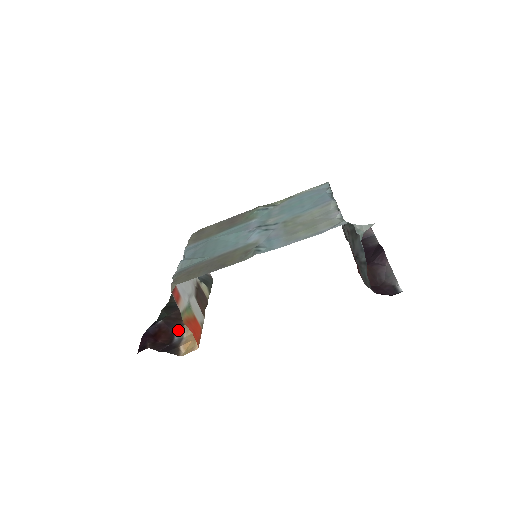
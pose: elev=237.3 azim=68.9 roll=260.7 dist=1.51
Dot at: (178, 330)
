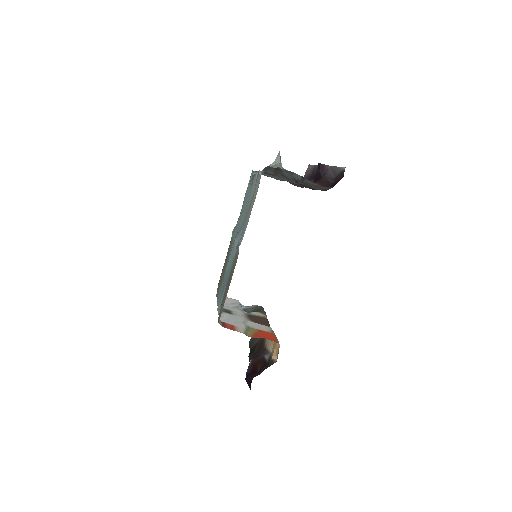
Dot at: (265, 353)
